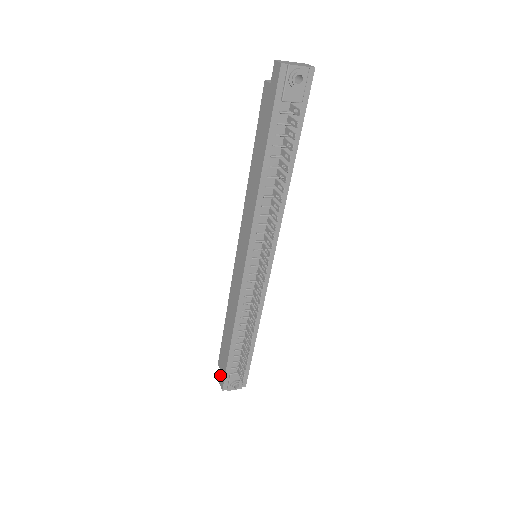
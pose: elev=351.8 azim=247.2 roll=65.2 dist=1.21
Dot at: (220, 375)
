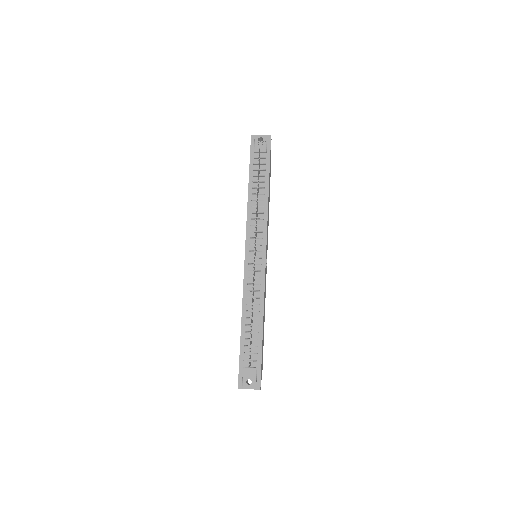
Dot at: occluded
